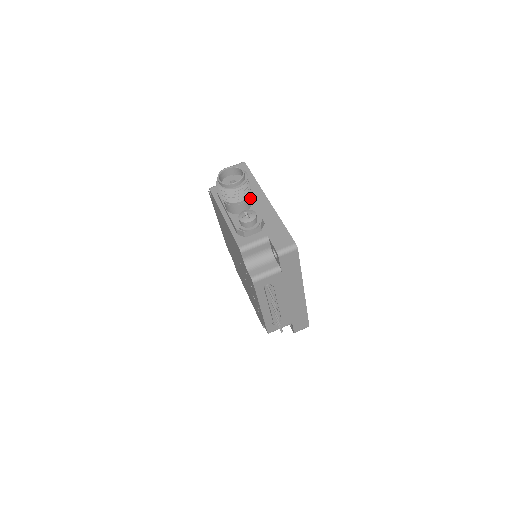
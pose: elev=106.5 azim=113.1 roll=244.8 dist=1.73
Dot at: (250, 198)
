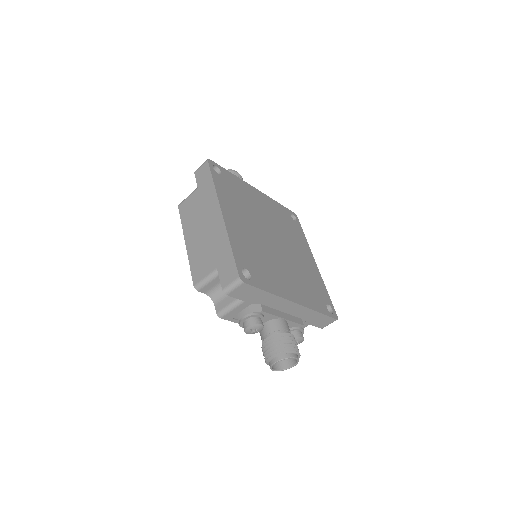
Dot at: (289, 330)
